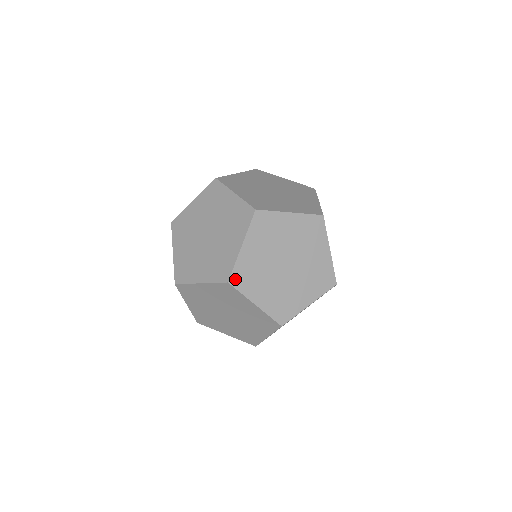
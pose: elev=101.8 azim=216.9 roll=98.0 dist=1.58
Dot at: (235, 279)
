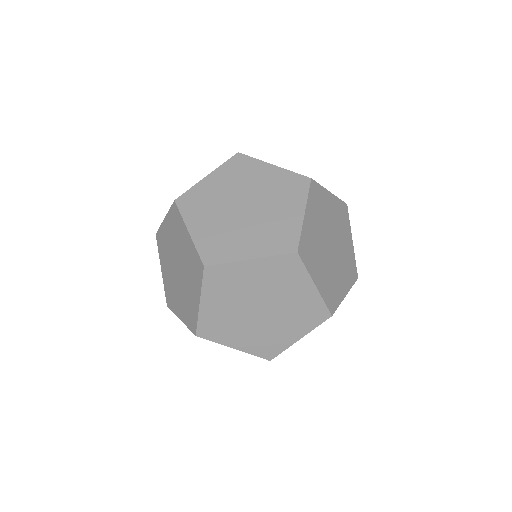
Dot at: (314, 186)
